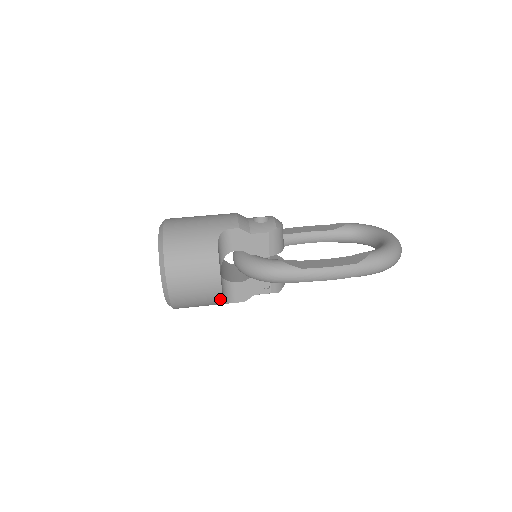
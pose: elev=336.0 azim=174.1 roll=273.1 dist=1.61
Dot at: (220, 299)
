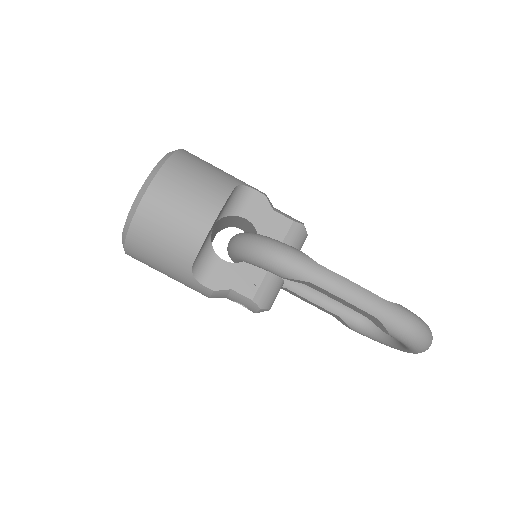
Dot at: (193, 254)
